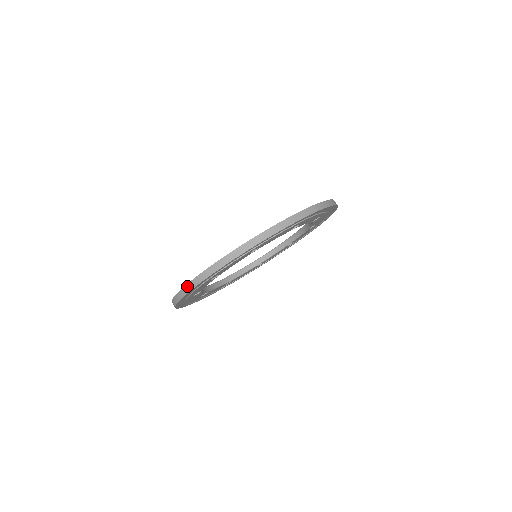
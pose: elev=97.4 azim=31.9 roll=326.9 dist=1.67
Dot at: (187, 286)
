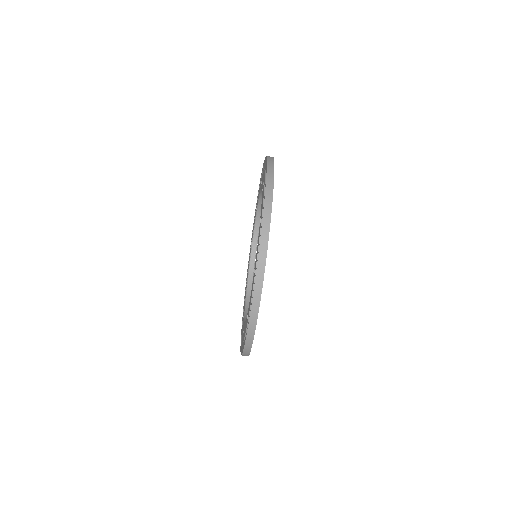
Dot at: (246, 347)
